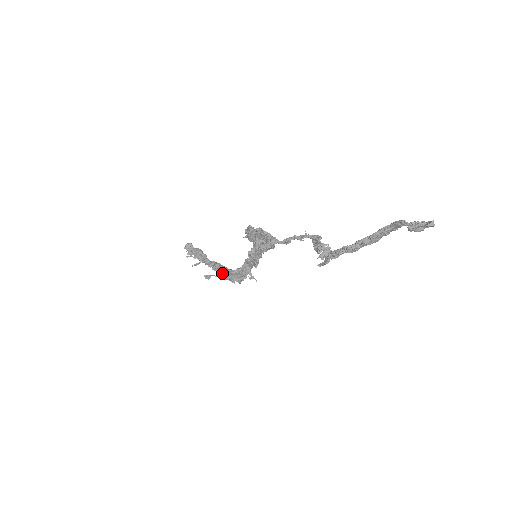
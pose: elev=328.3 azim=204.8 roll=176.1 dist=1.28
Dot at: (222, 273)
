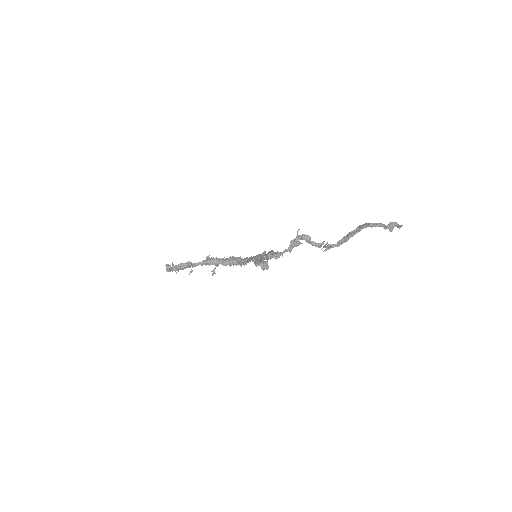
Dot at: occluded
